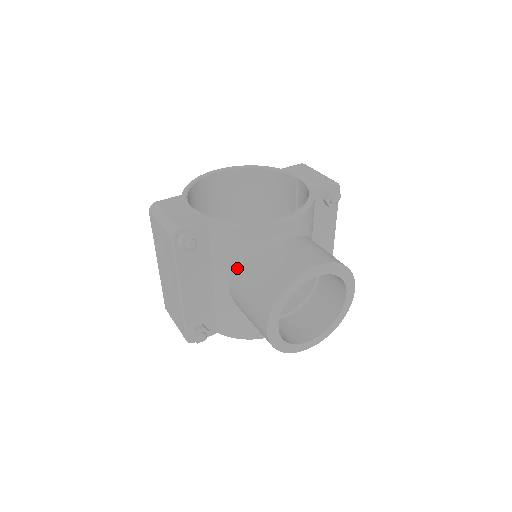
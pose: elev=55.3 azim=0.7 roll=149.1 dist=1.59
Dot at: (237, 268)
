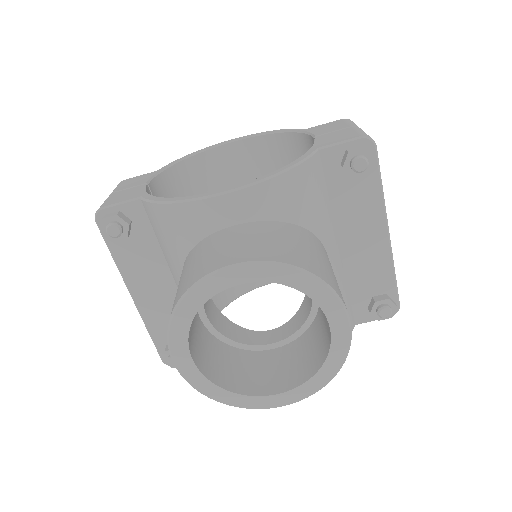
Dot at: occluded
